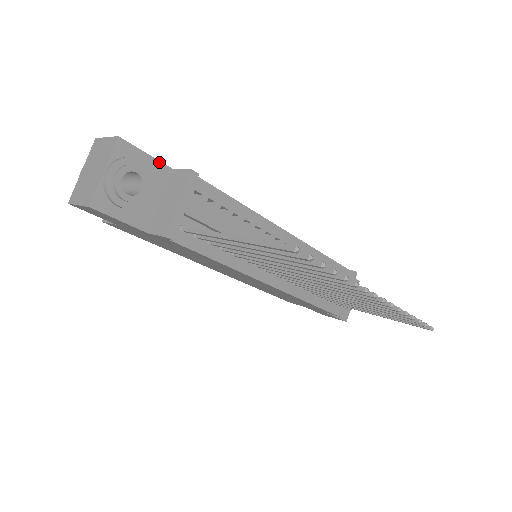
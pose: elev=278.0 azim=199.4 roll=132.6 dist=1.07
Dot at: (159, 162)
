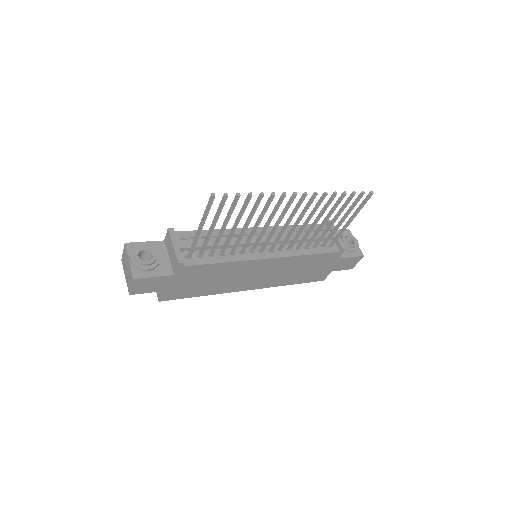
Dot at: (154, 242)
